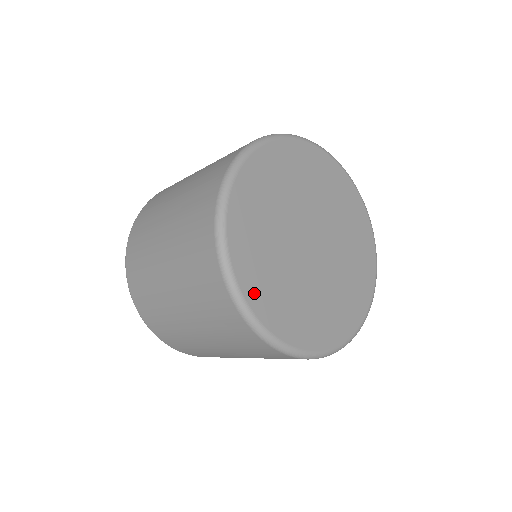
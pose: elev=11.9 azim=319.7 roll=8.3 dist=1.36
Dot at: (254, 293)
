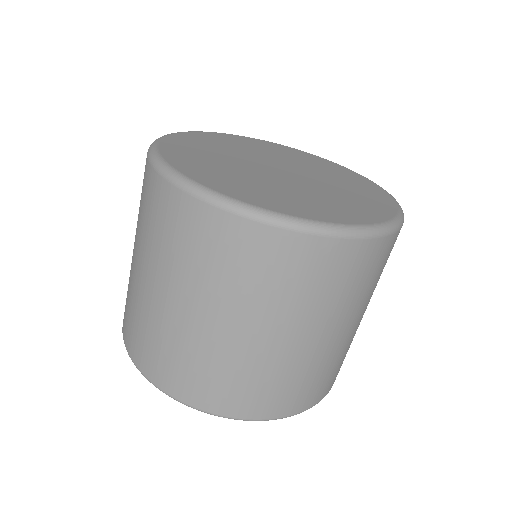
Dot at: (266, 203)
